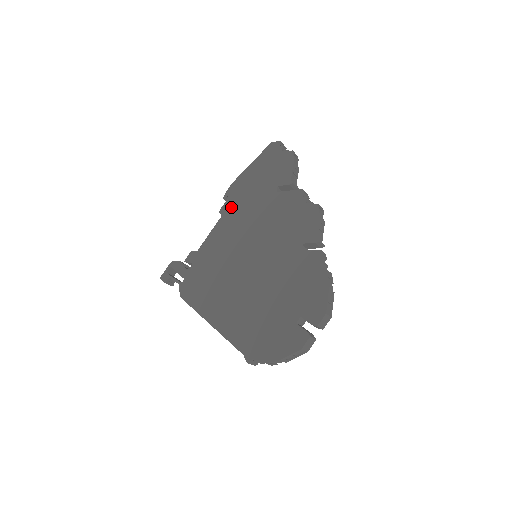
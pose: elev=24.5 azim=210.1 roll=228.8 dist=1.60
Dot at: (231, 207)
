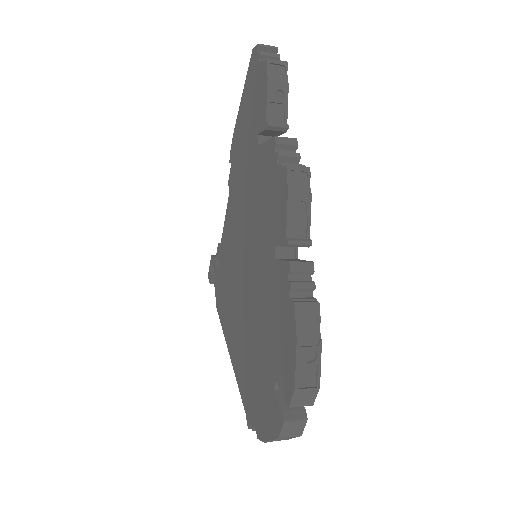
Dot at: (233, 176)
